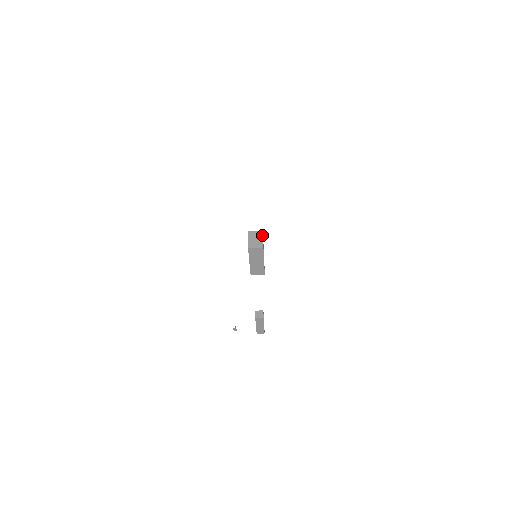
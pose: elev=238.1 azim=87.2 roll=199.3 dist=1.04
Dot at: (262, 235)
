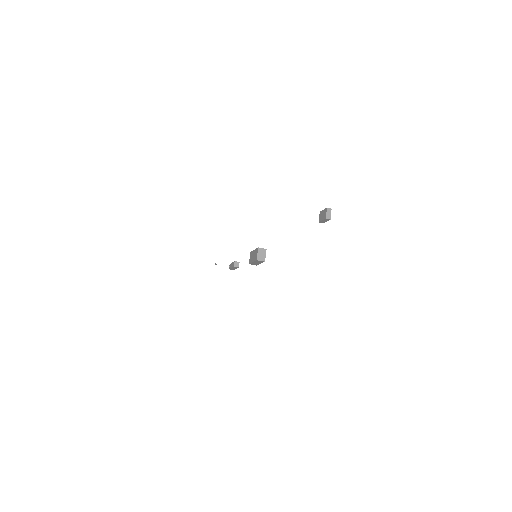
Dot at: occluded
